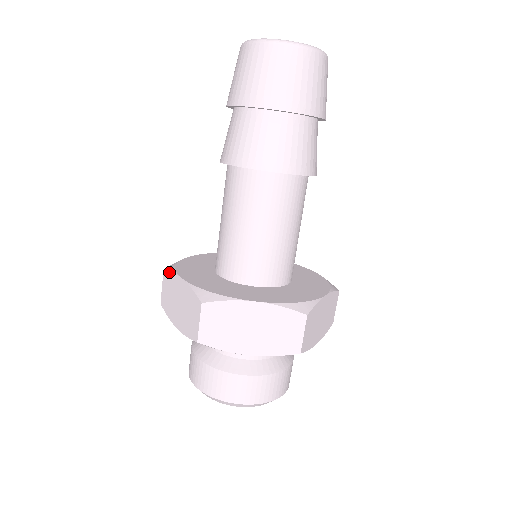
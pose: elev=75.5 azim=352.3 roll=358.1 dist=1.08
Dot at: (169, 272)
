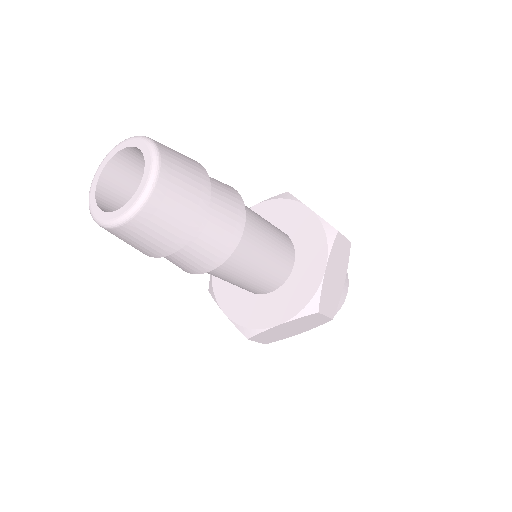
Dot at: (213, 298)
